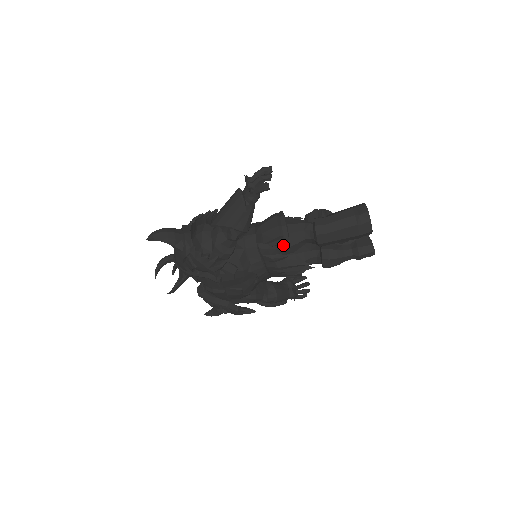
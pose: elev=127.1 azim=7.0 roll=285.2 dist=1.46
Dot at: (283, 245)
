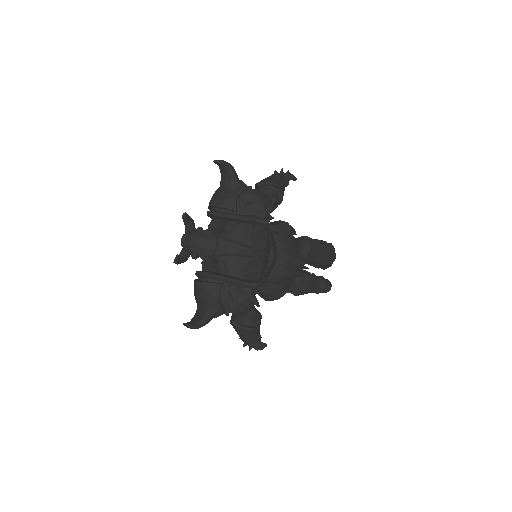
Dot at: occluded
